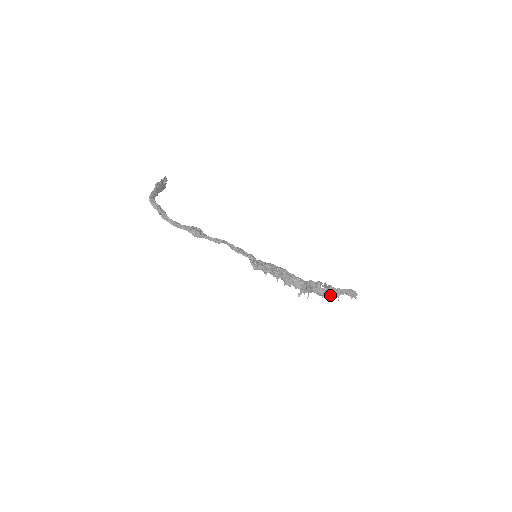
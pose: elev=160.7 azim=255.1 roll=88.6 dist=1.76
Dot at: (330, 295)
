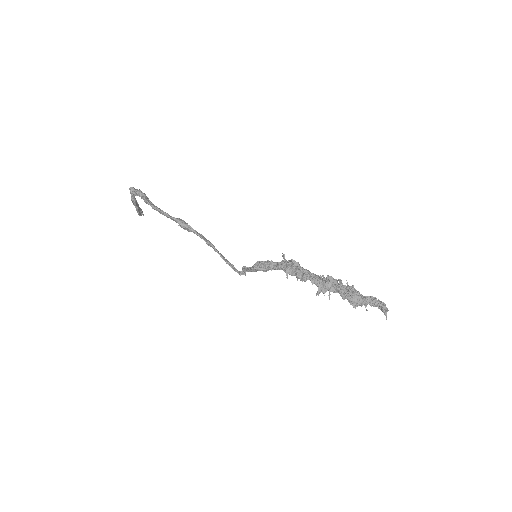
Dot at: (356, 299)
